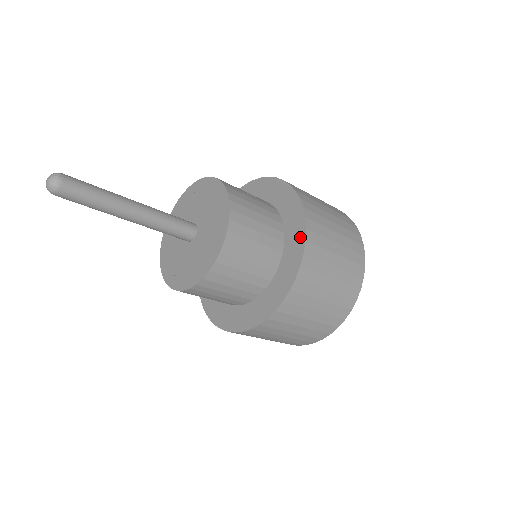
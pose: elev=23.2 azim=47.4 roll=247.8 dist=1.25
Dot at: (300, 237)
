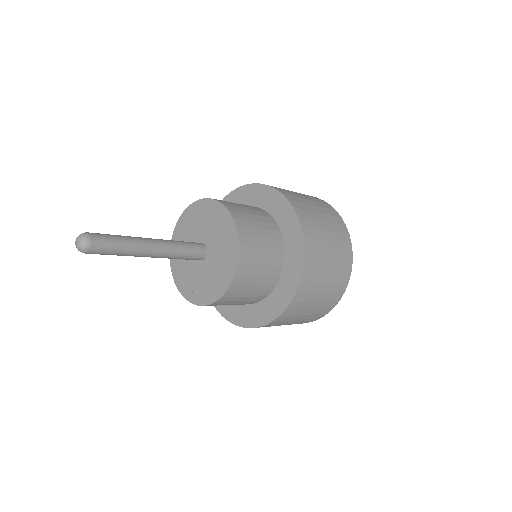
Dot at: (289, 294)
